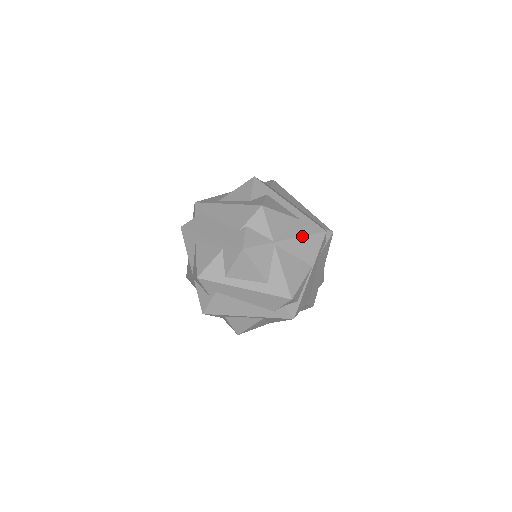
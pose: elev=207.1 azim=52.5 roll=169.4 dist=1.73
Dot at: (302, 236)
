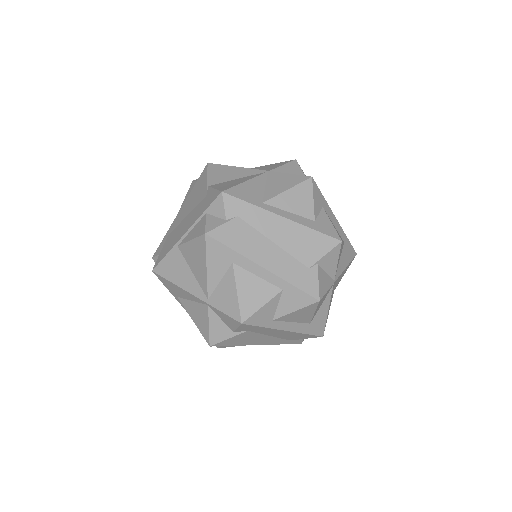
Dot at: (347, 266)
